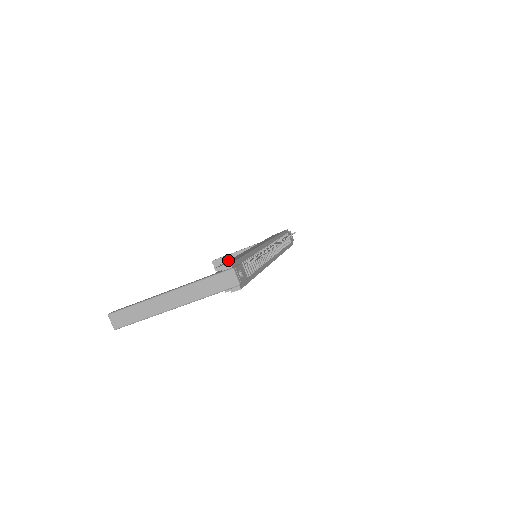
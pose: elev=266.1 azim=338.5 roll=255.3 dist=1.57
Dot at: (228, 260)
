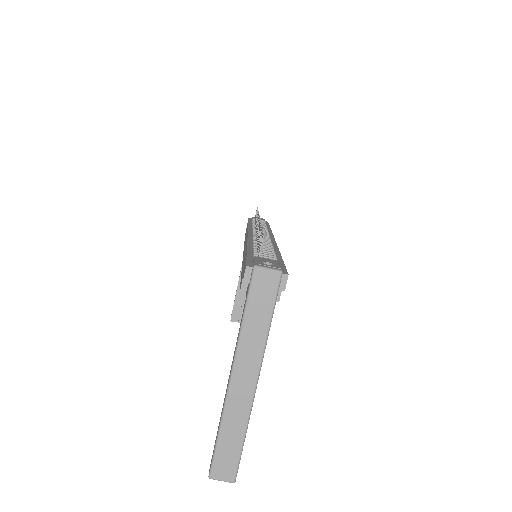
Dot at: (240, 303)
